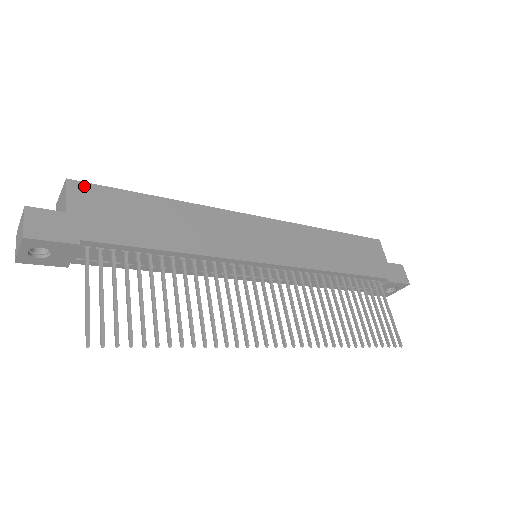
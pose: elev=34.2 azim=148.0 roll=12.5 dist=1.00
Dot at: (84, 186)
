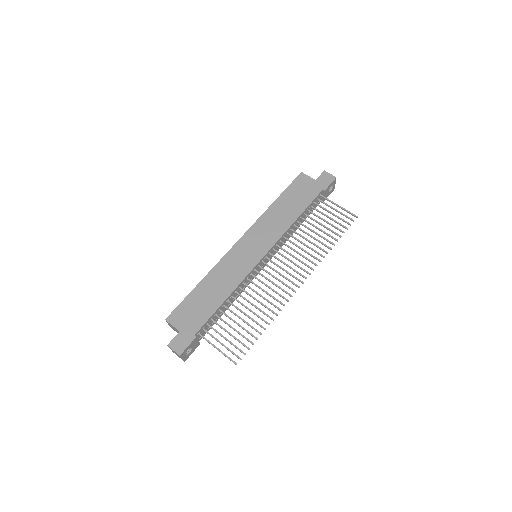
Dot at: (173, 315)
